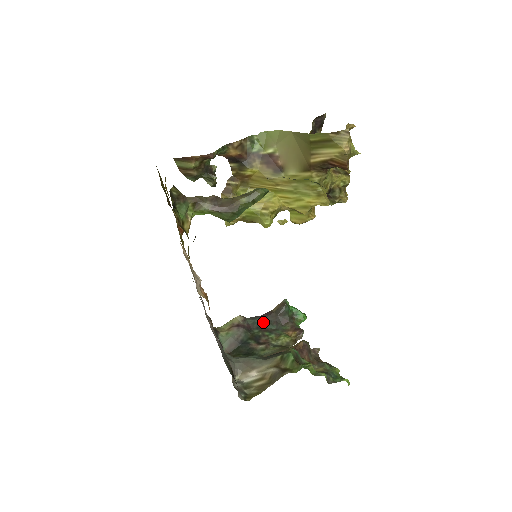
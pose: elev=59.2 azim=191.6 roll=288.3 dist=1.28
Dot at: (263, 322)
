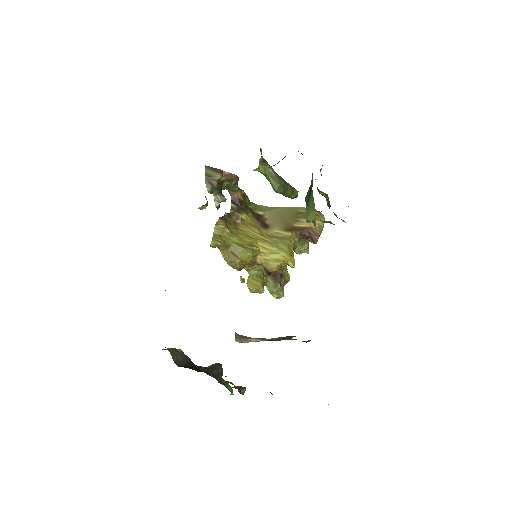
Dot at: (201, 368)
